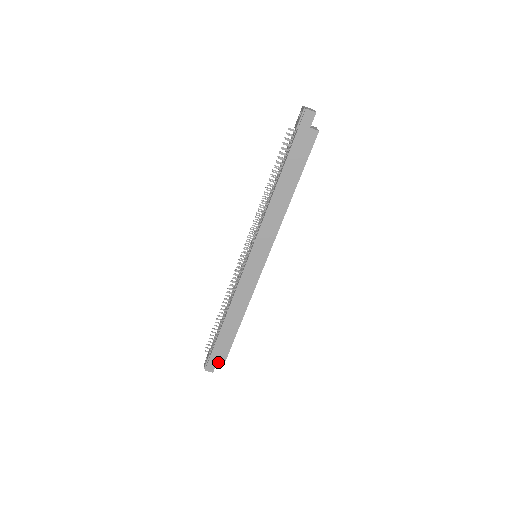
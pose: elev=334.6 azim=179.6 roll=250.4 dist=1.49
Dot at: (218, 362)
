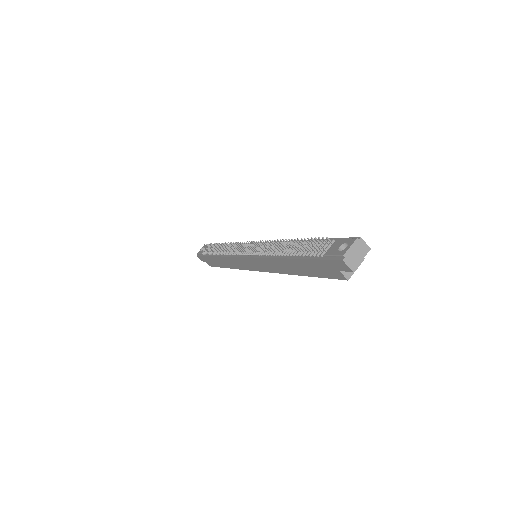
Dot at: (207, 262)
